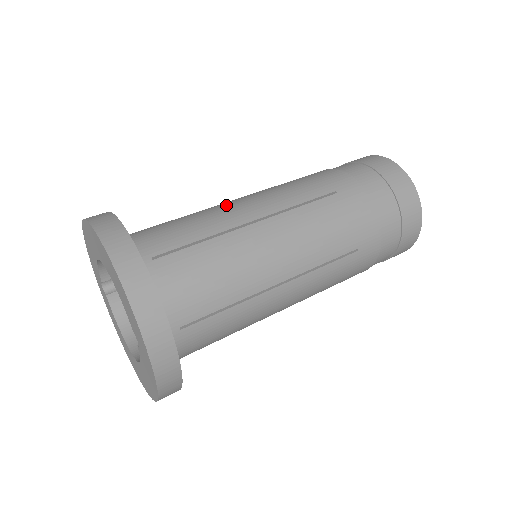
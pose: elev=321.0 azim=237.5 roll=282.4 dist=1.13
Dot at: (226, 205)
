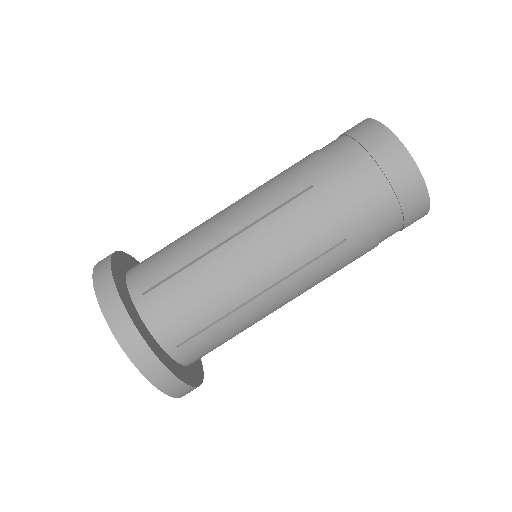
Dot at: (209, 223)
